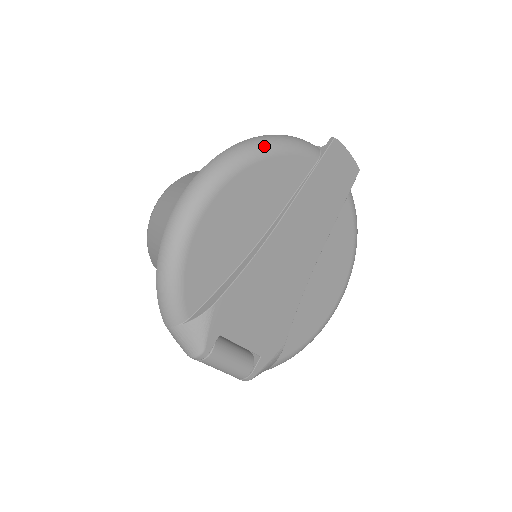
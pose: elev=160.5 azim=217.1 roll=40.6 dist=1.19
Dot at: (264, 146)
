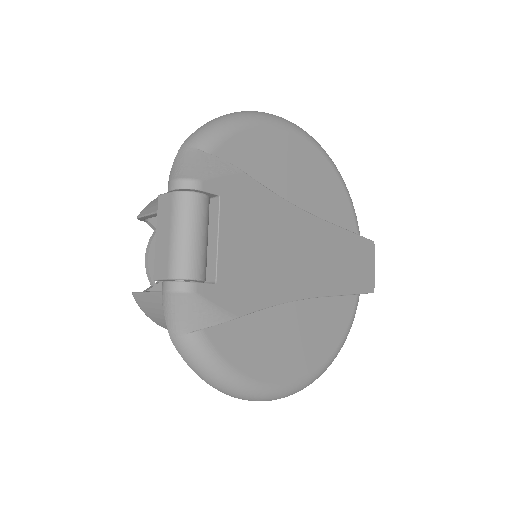
Dot at: occluded
